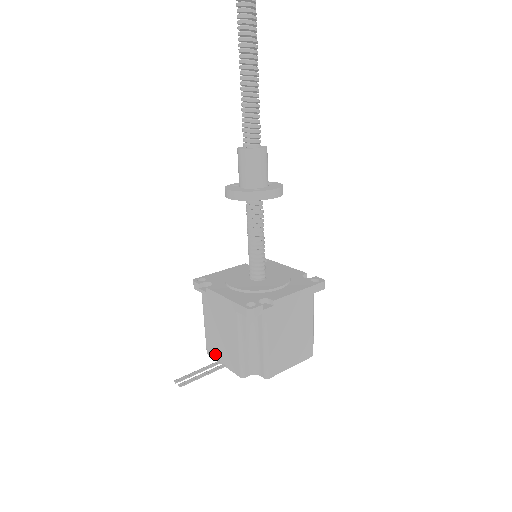
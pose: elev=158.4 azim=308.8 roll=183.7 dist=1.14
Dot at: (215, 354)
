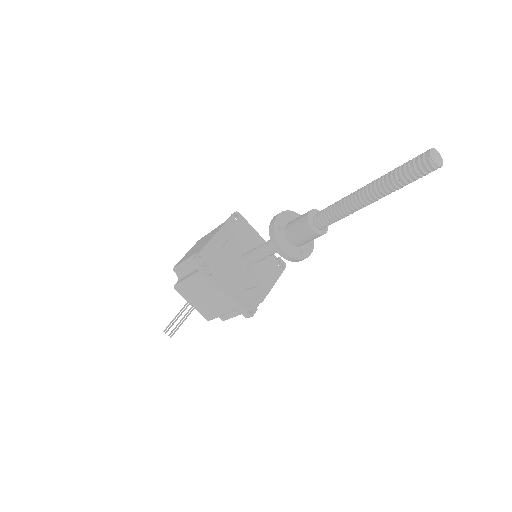
Dot at: (186, 297)
